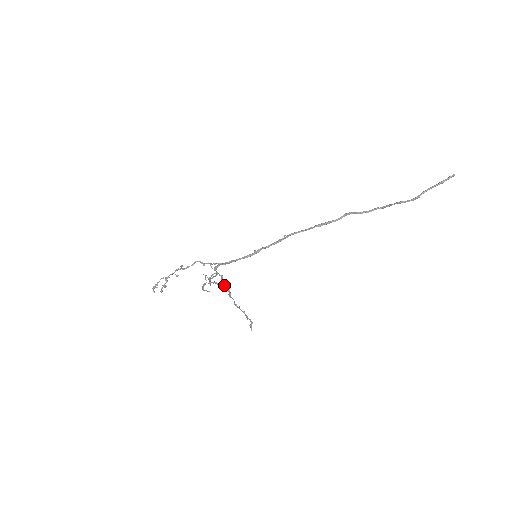
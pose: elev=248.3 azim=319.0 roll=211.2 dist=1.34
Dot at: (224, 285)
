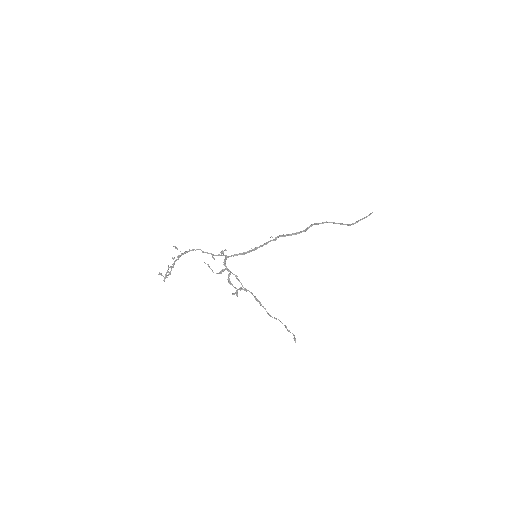
Dot at: (247, 290)
